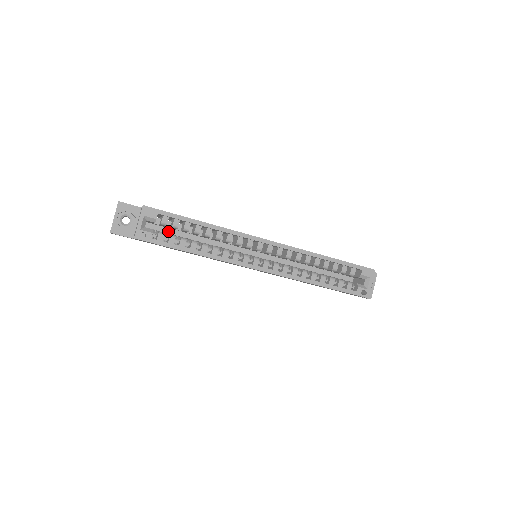
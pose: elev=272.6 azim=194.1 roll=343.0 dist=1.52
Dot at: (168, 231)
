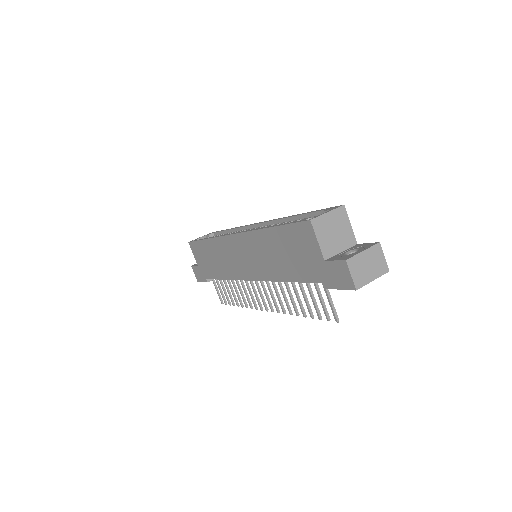
Dot at: occluded
